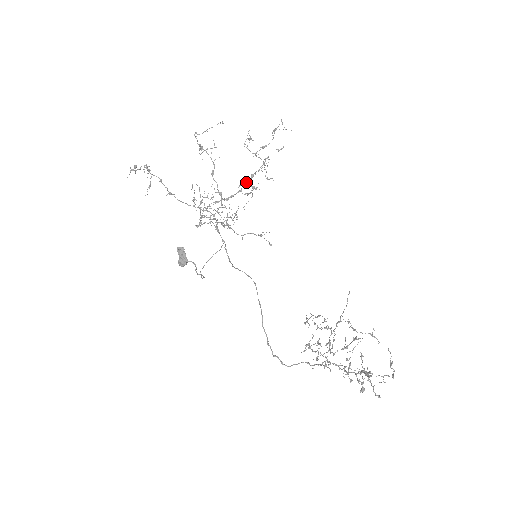
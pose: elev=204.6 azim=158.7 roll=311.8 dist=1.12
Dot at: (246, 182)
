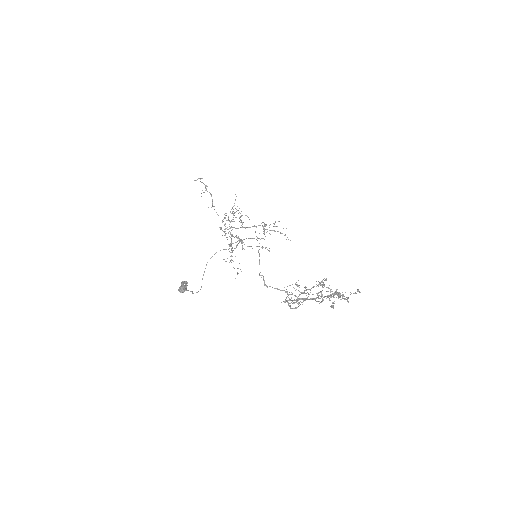
Dot at: occluded
